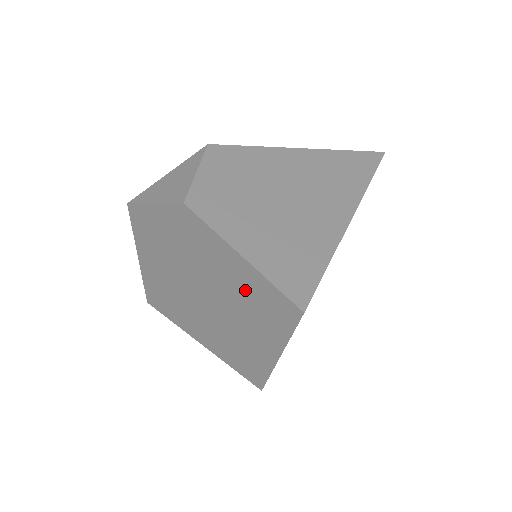
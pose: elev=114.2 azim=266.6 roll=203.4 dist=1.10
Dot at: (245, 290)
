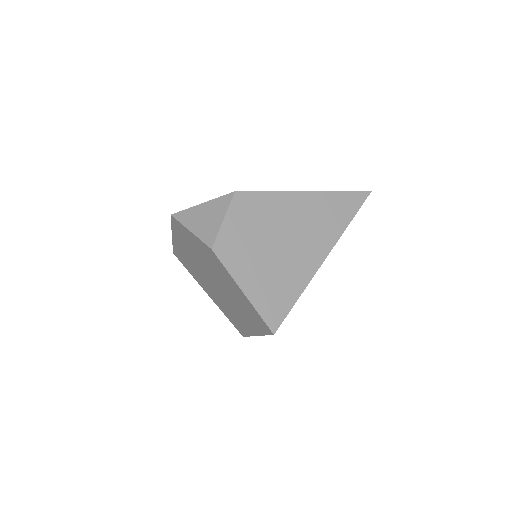
Dot at: (242, 303)
